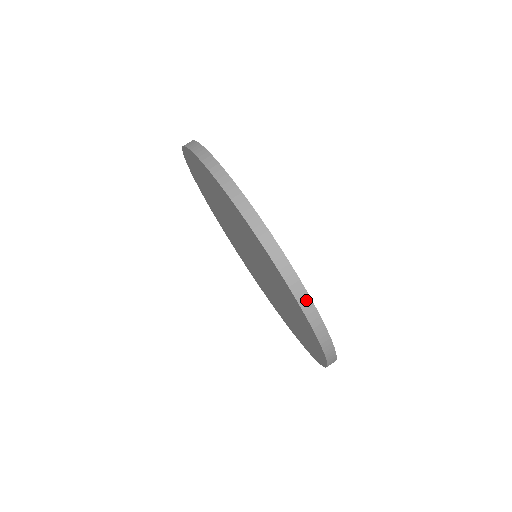
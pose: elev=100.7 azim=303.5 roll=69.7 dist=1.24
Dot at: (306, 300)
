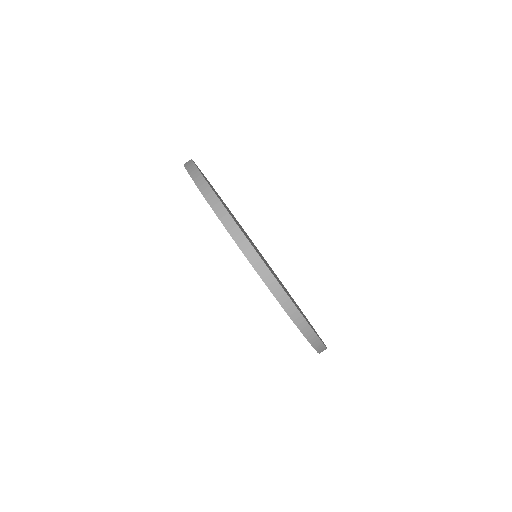
Dot at: (260, 264)
